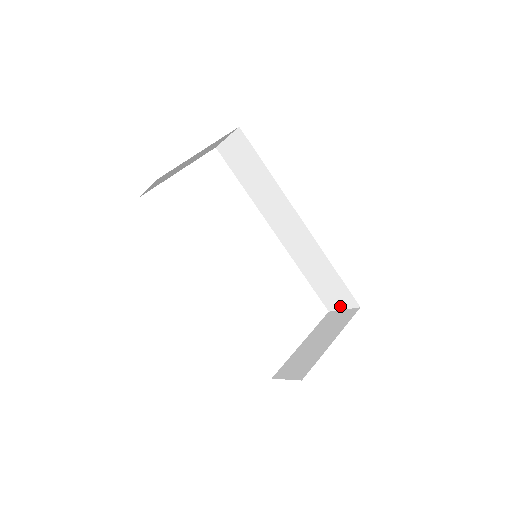
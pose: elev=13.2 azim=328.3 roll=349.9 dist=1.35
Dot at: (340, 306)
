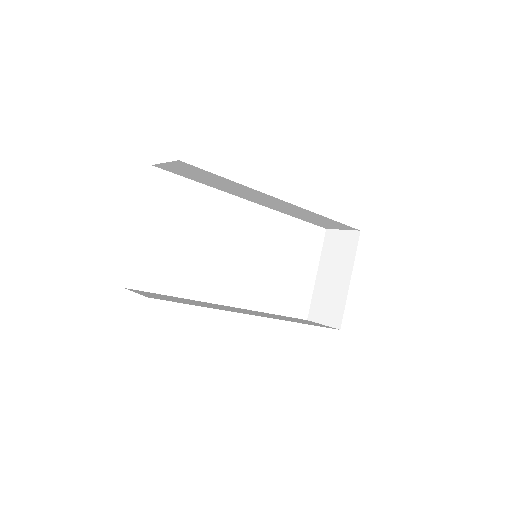
Dot at: (338, 228)
